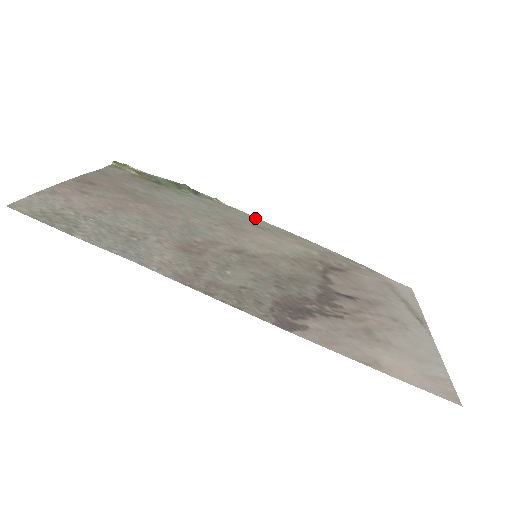
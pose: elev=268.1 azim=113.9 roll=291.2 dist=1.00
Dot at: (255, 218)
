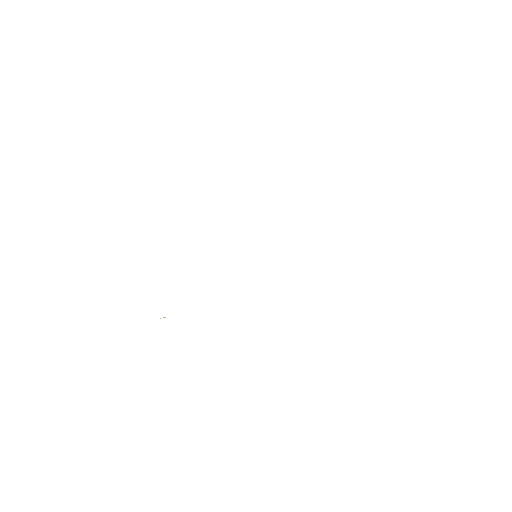
Dot at: occluded
